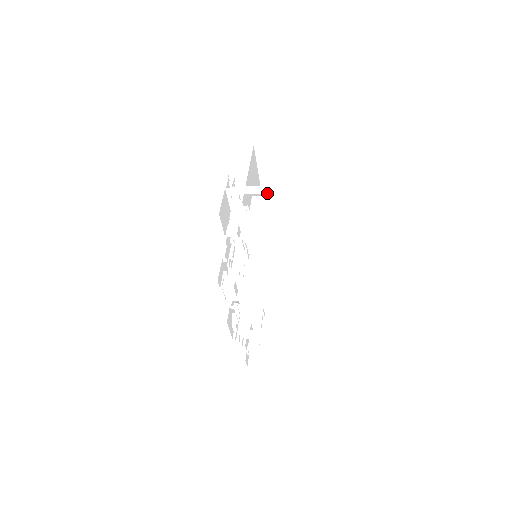
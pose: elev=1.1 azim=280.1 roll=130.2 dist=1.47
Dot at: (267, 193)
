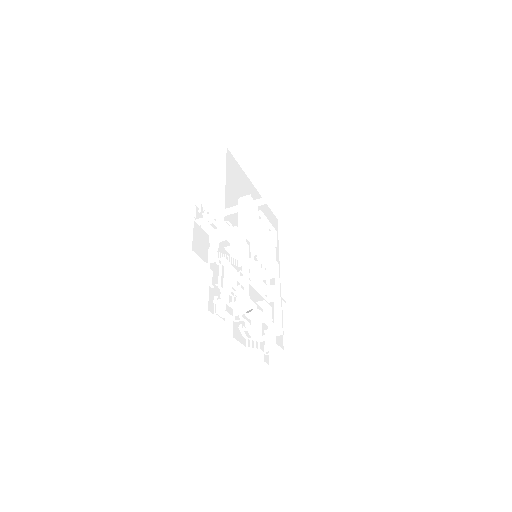
Dot at: (258, 183)
